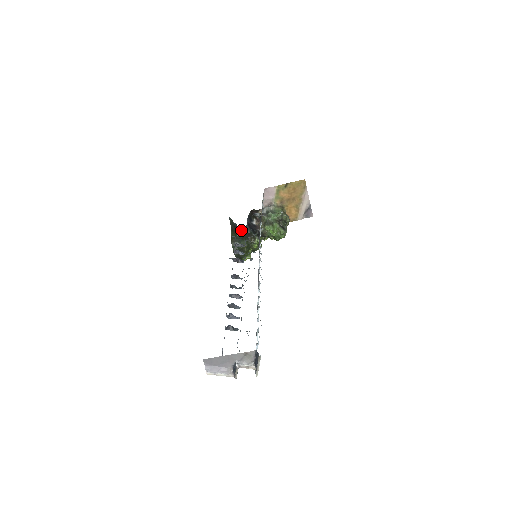
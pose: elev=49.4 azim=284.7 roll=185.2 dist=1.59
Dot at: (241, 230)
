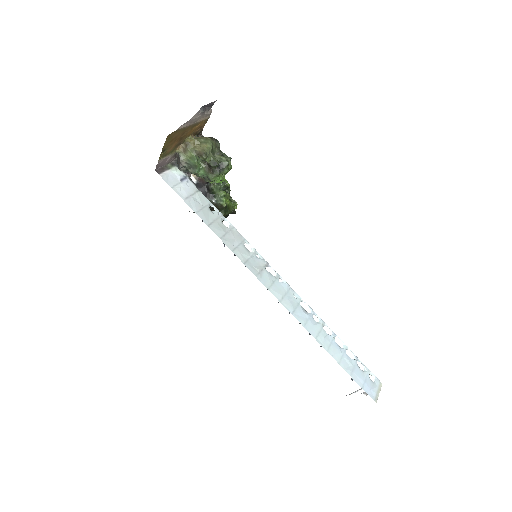
Dot at: occluded
